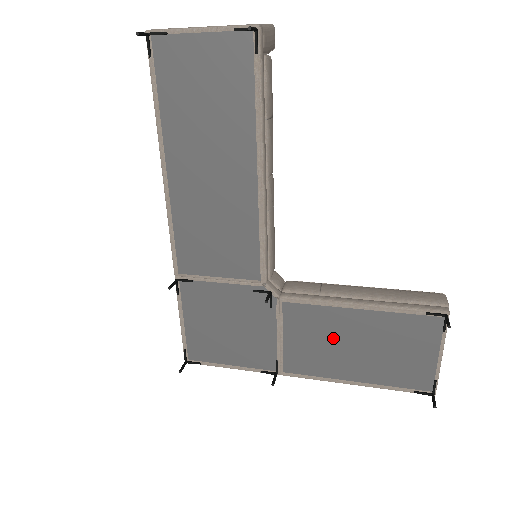
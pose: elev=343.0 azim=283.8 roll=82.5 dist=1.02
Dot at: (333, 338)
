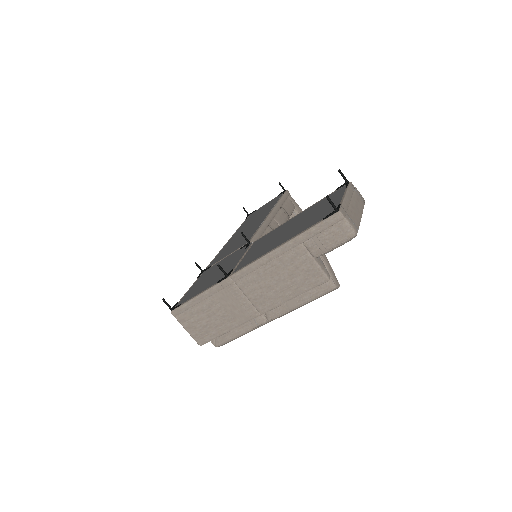
Dot at: (276, 236)
